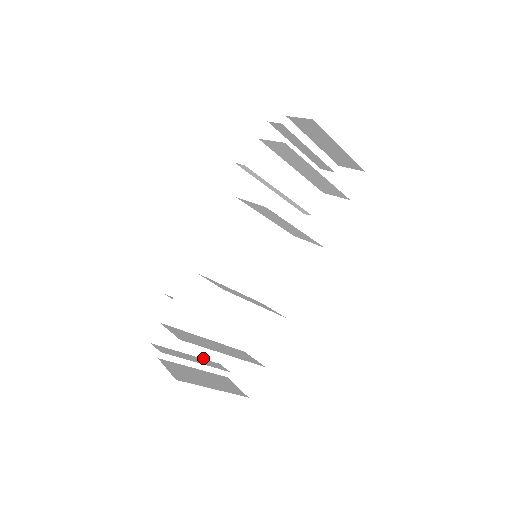
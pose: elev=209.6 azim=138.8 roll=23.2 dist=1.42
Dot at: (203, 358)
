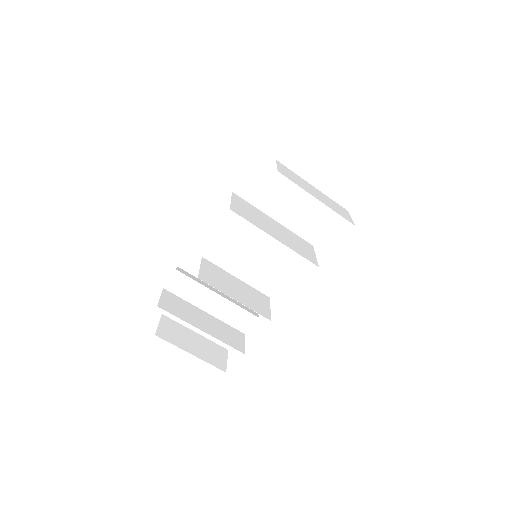
Dot at: occluded
